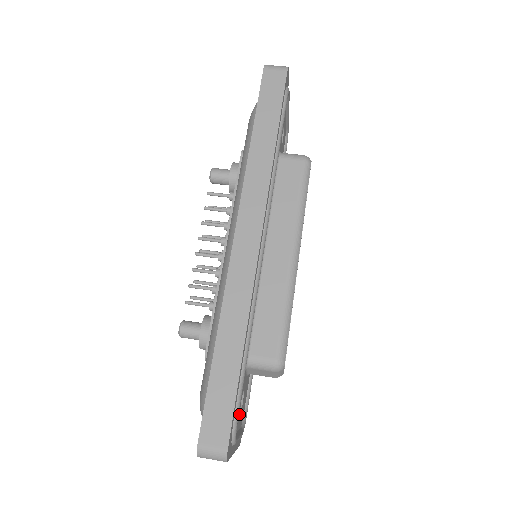
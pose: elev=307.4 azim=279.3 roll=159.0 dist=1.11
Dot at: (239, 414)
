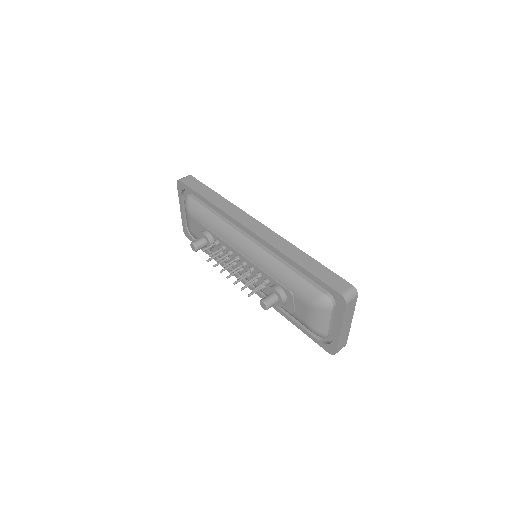
Dot at: occluded
